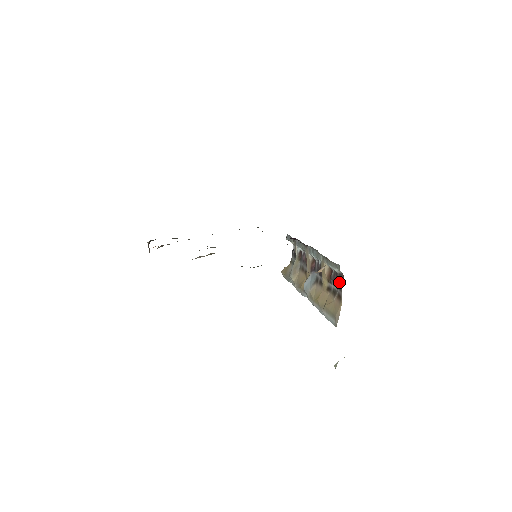
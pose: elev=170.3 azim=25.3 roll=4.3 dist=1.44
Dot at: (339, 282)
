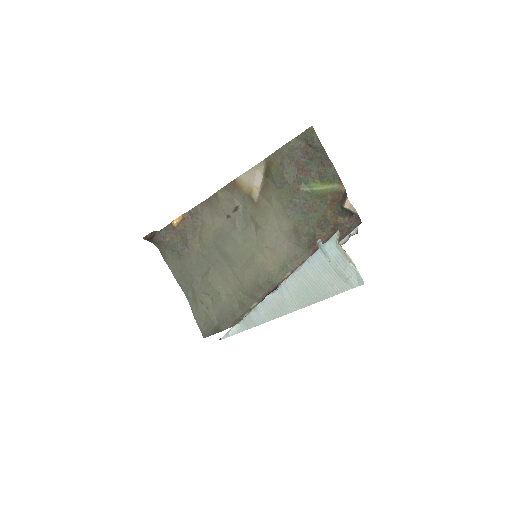
Dot at: occluded
